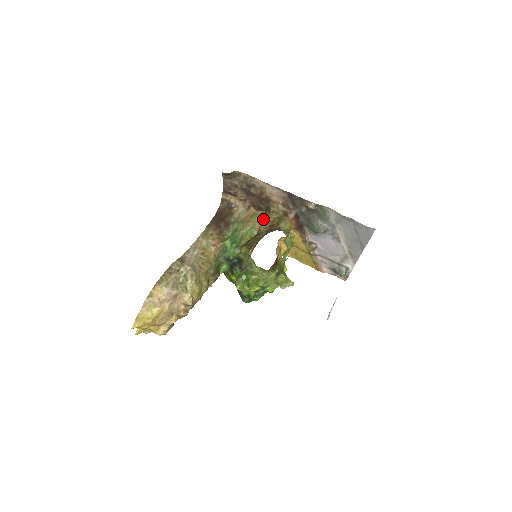
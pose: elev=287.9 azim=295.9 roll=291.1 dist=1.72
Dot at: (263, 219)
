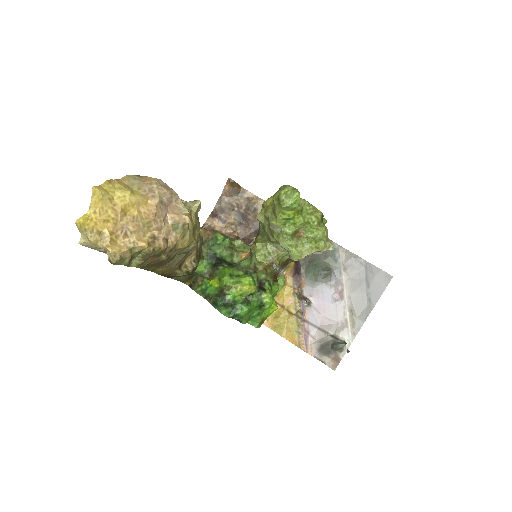
Dot at: occluded
